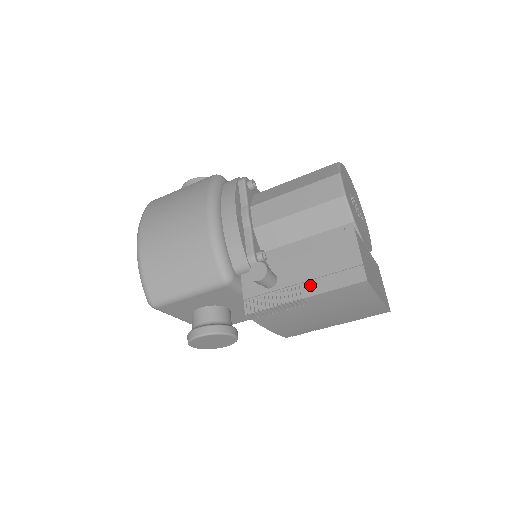
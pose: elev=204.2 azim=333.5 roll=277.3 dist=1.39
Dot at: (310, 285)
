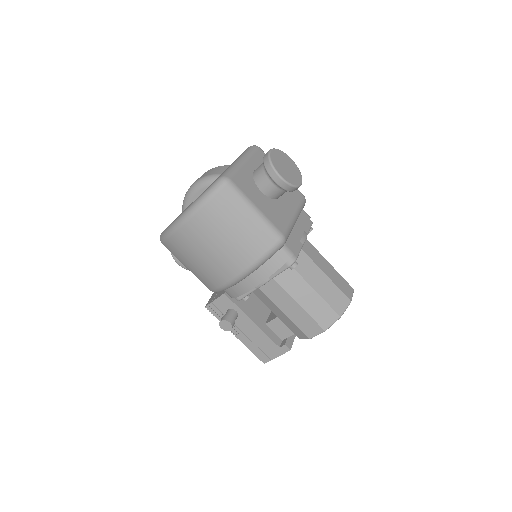
Dot at: (244, 338)
